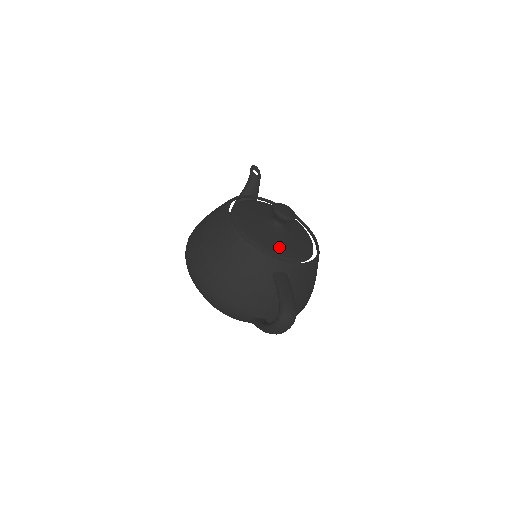
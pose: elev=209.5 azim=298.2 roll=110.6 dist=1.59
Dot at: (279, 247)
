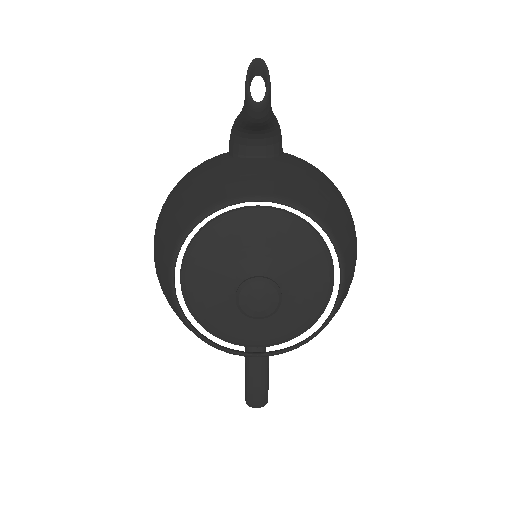
Dot at: (252, 333)
